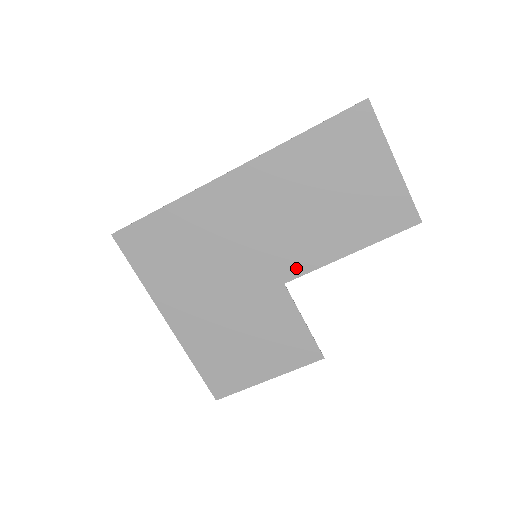
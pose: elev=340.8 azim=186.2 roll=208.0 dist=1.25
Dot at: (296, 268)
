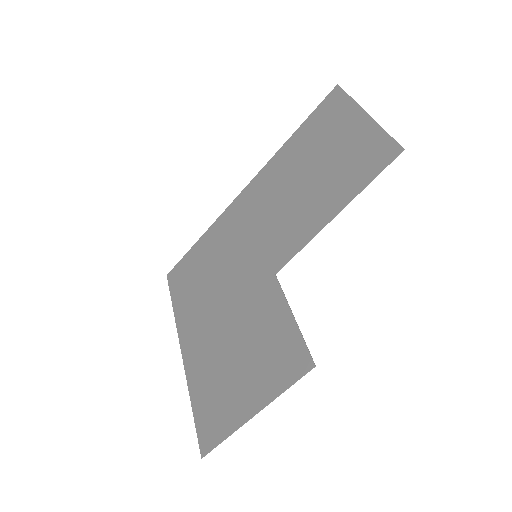
Dot at: (286, 253)
